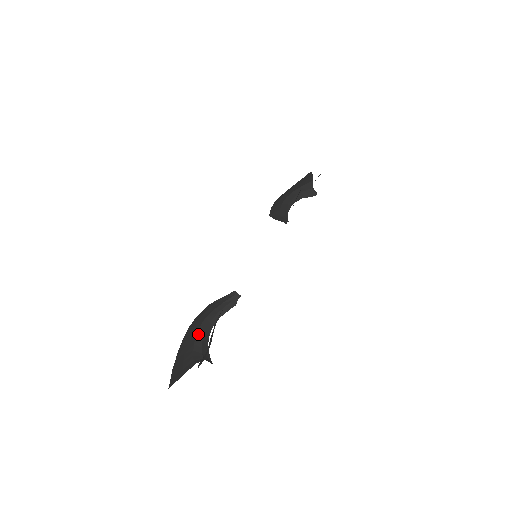
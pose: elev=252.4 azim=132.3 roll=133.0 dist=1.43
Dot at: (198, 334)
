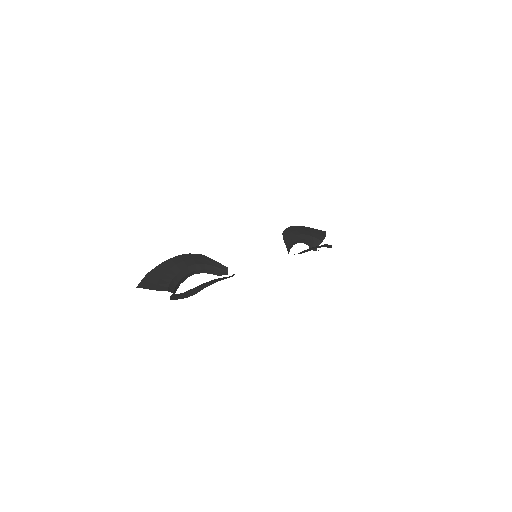
Dot at: (184, 270)
